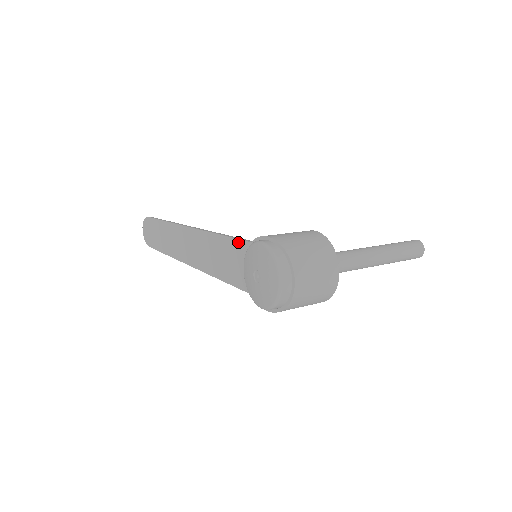
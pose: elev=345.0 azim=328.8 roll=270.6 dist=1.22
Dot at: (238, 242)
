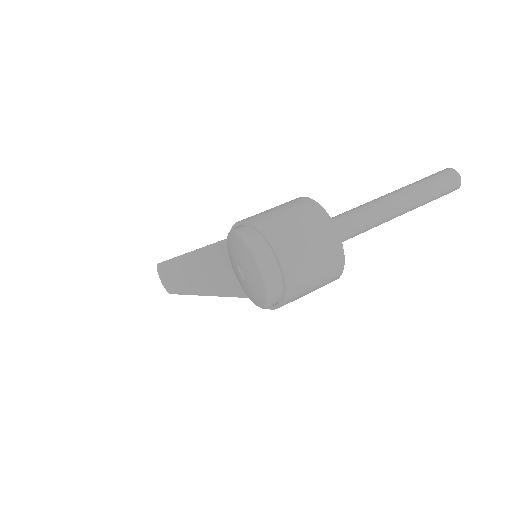
Dot at: (220, 245)
